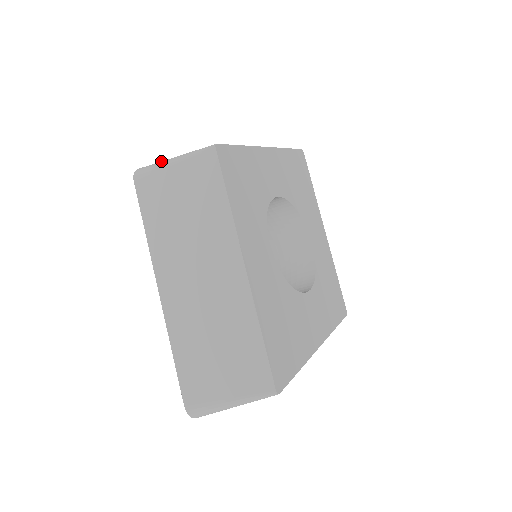
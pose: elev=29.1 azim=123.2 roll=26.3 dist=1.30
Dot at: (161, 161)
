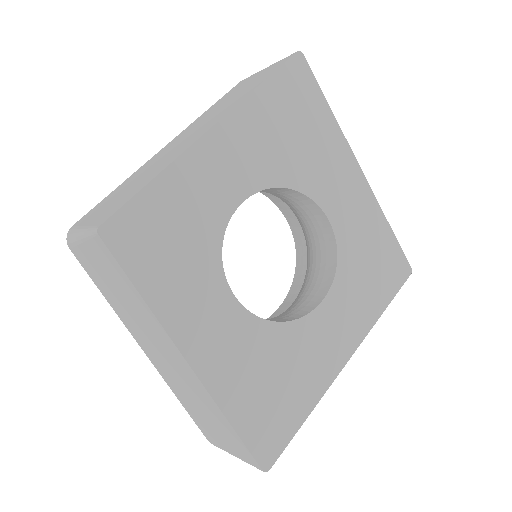
Dot at: (76, 229)
